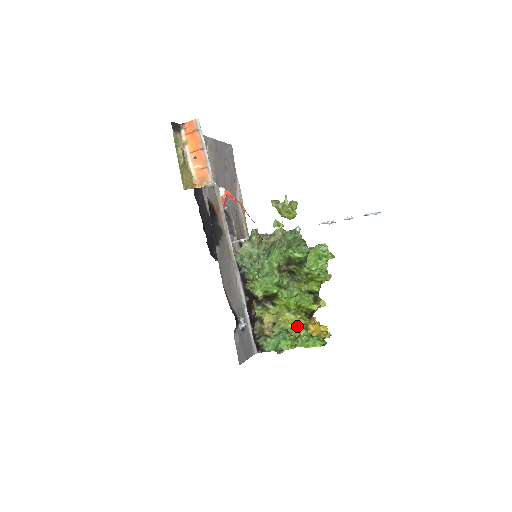
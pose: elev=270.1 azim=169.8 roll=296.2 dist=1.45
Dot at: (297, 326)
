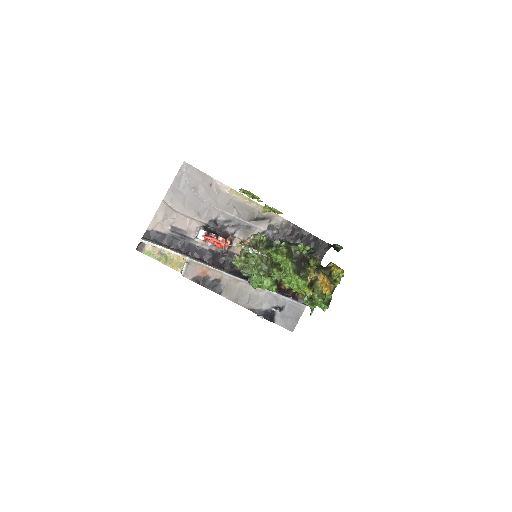
Dot at: occluded
